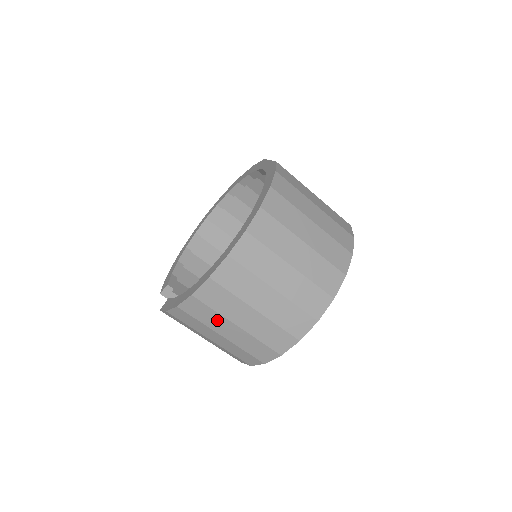
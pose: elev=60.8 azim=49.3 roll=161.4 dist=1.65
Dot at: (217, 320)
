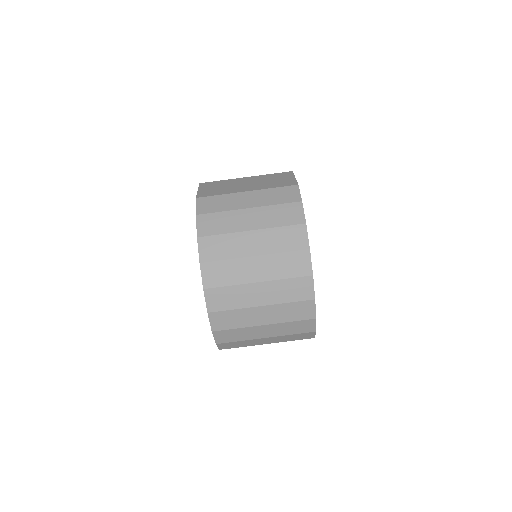
Dot at: (250, 342)
